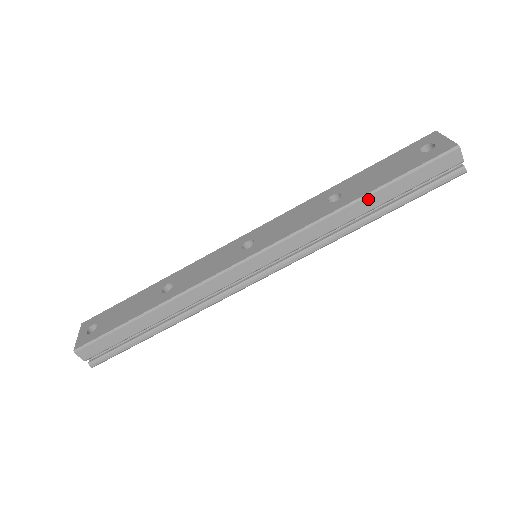
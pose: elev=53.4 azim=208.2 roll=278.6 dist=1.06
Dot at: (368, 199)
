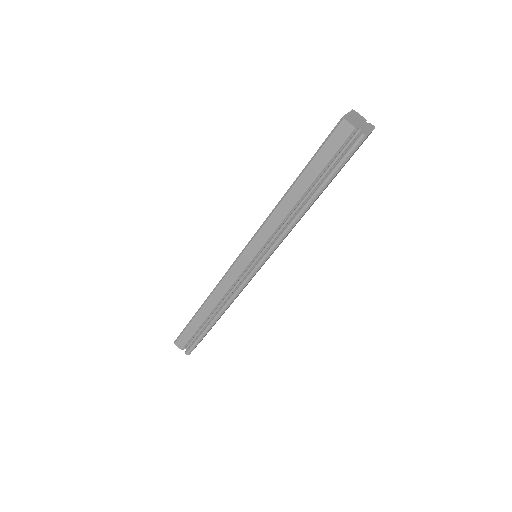
Dot at: (295, 188)
